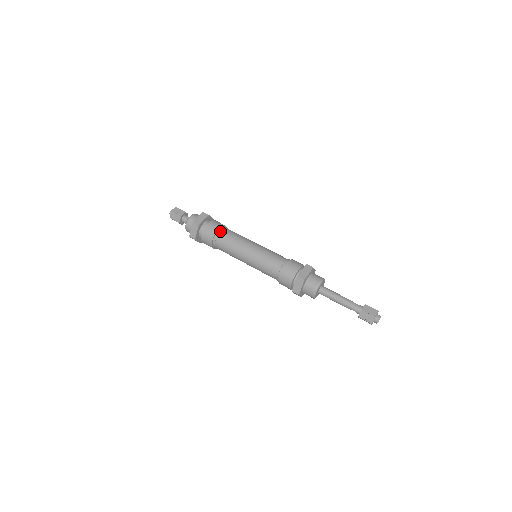
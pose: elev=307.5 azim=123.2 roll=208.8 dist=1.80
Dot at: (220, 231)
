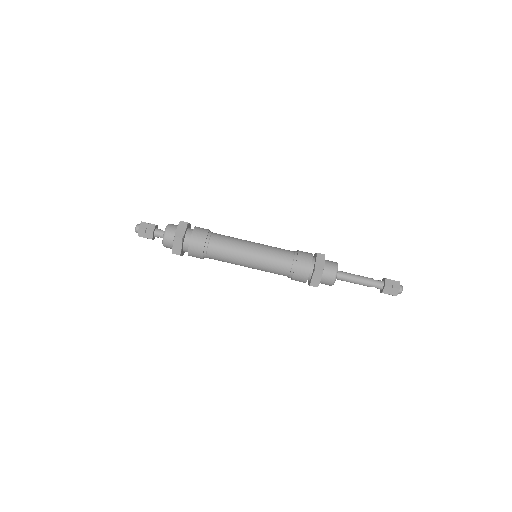
Dot at: (209, 239)
